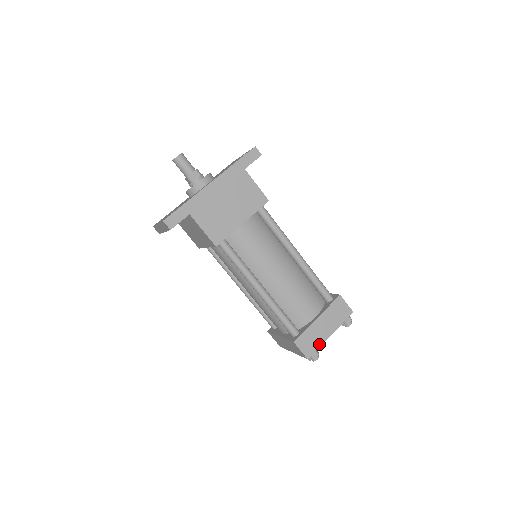
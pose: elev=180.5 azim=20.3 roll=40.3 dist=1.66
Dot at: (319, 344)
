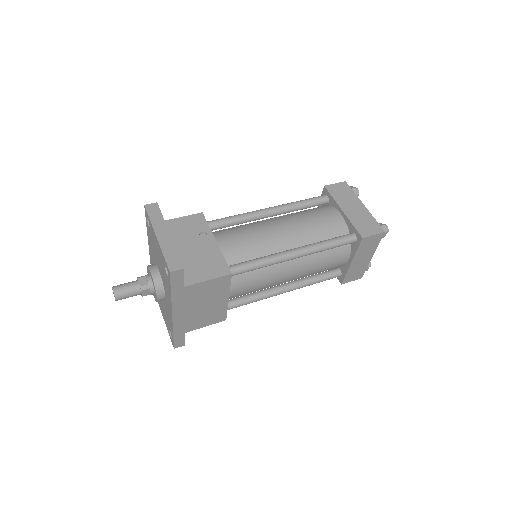
Dot at: (365, 267)
